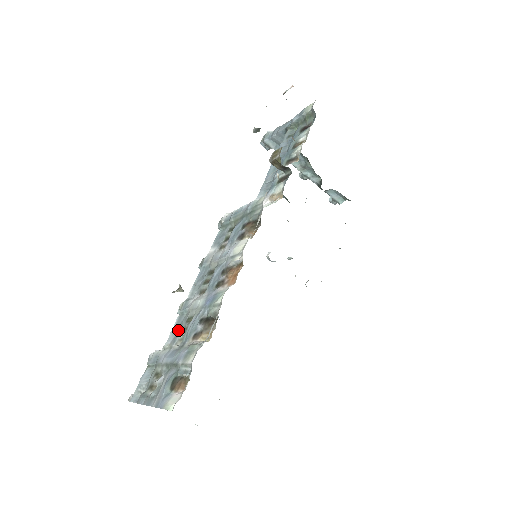
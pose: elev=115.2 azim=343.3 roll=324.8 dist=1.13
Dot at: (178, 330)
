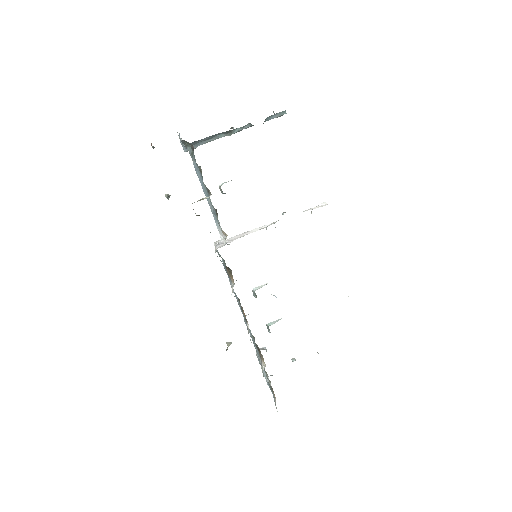
Dot at: (254, 342)
